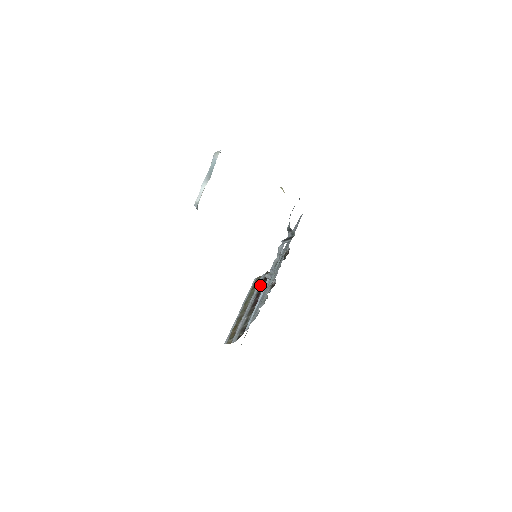
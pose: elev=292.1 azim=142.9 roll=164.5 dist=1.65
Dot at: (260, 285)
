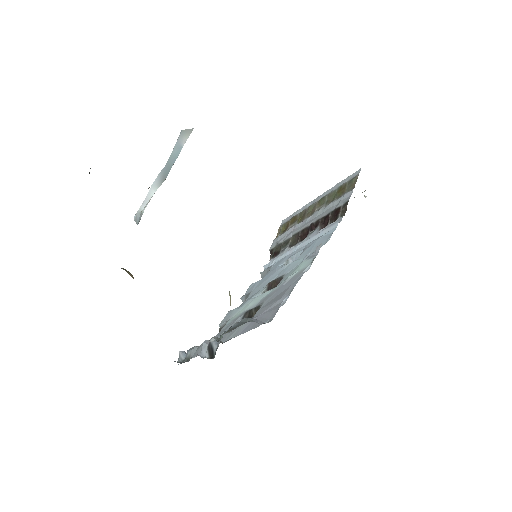
Dot at: (330, 211)
